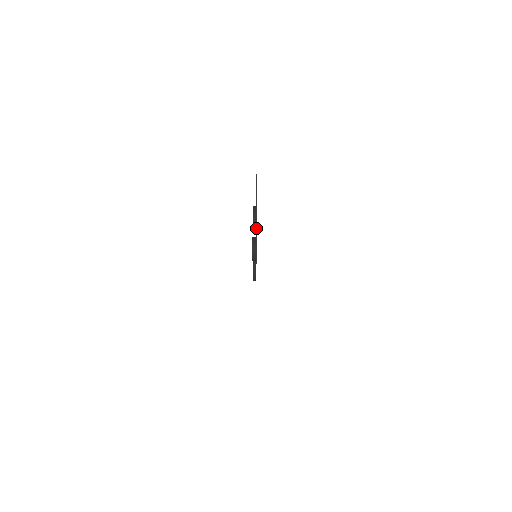
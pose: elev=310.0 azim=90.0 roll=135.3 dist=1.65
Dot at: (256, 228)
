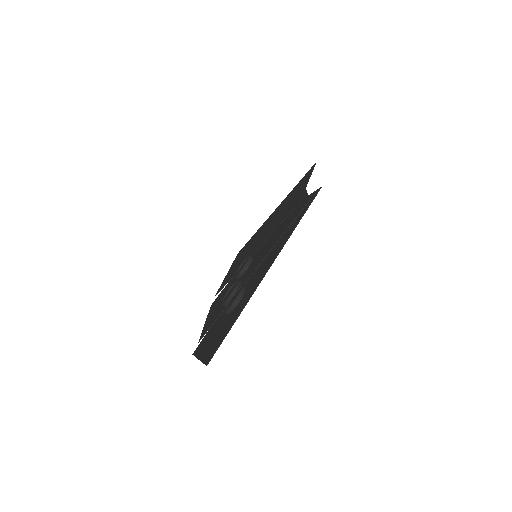
Dot at: (197, 358)
